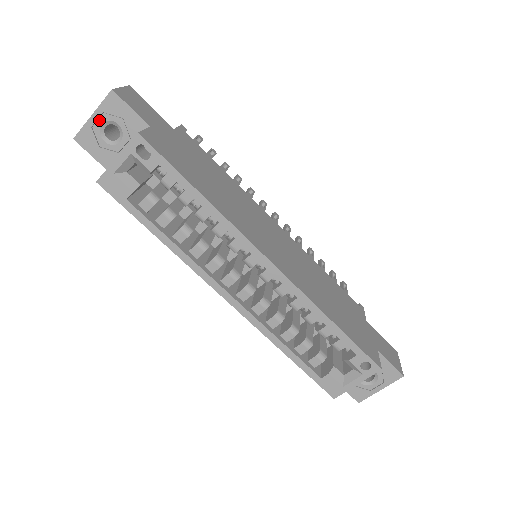
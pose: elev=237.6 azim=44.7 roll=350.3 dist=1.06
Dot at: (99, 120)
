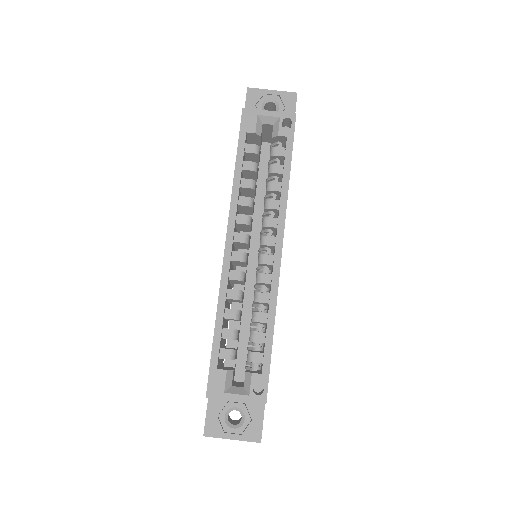
Dot at: (272, 96)
